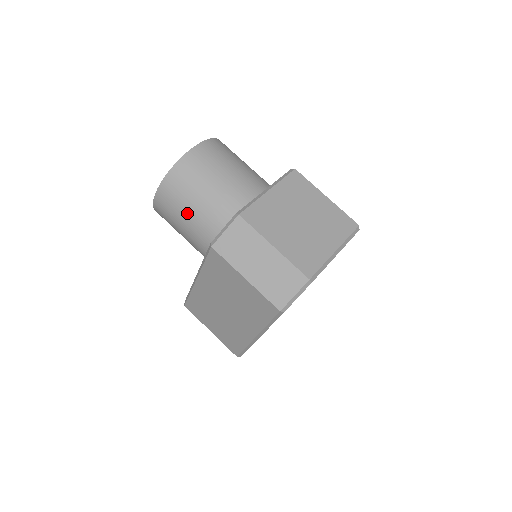
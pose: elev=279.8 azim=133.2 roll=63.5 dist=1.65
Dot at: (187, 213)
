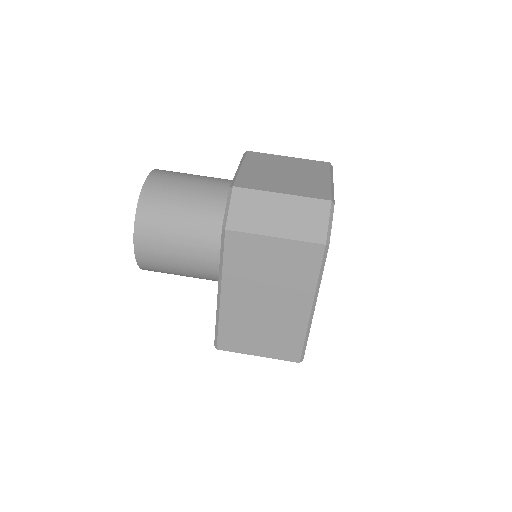
Dot at: (177, 232)
